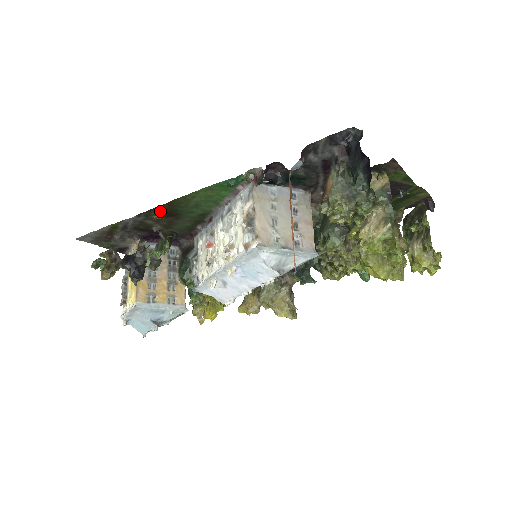
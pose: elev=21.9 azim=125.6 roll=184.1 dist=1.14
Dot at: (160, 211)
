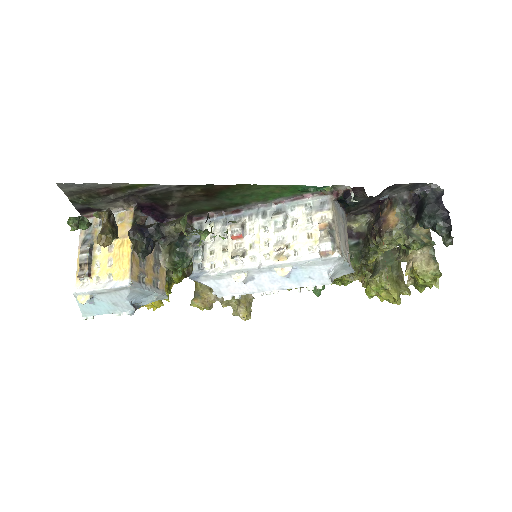
Dot at: (207, 189)
